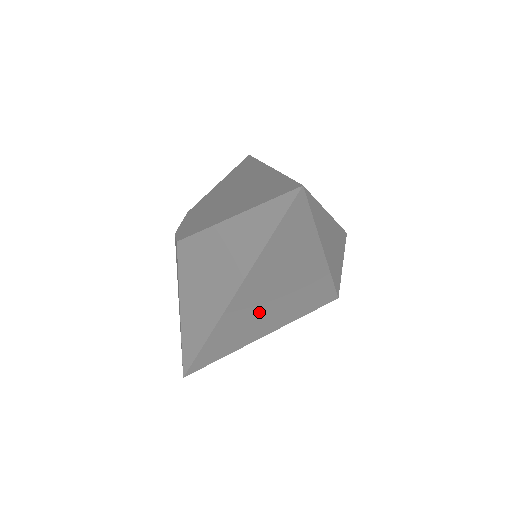
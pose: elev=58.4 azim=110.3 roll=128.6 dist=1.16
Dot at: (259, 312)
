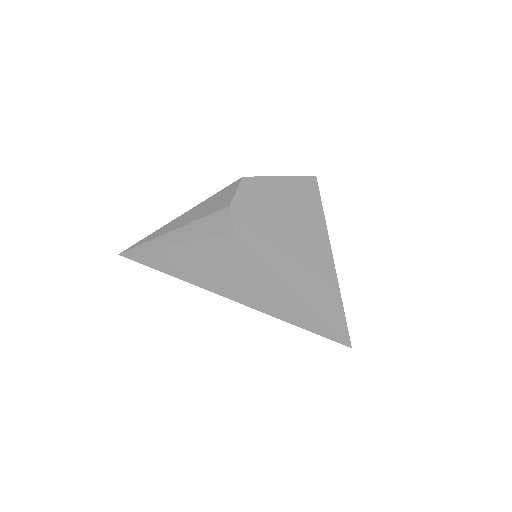
Dot at: occluded
